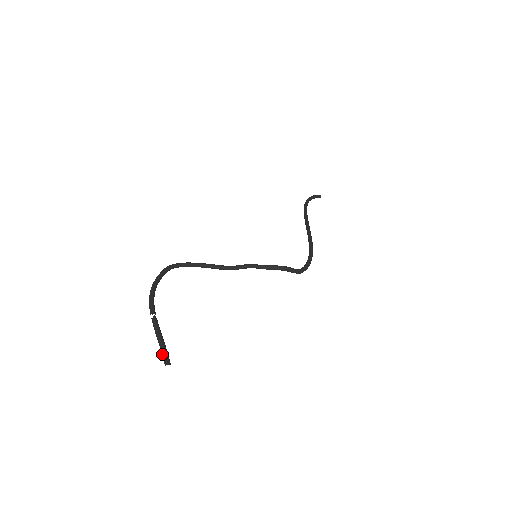
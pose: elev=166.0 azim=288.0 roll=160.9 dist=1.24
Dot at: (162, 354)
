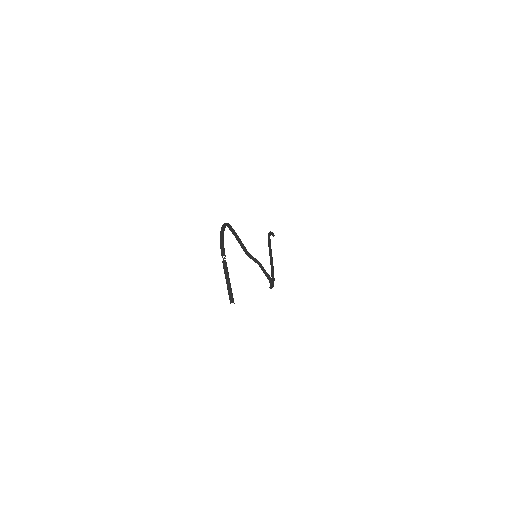
Dot at: (230, 292)
